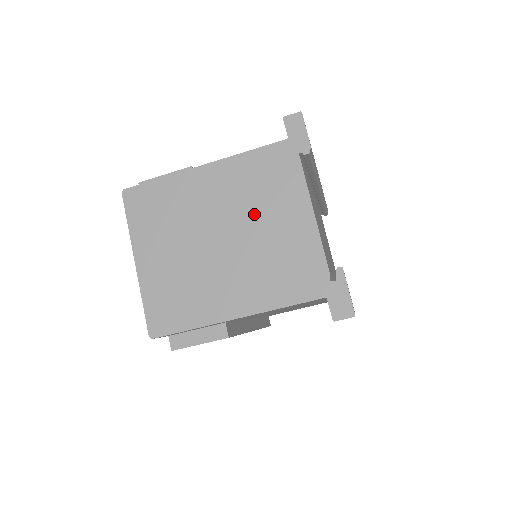
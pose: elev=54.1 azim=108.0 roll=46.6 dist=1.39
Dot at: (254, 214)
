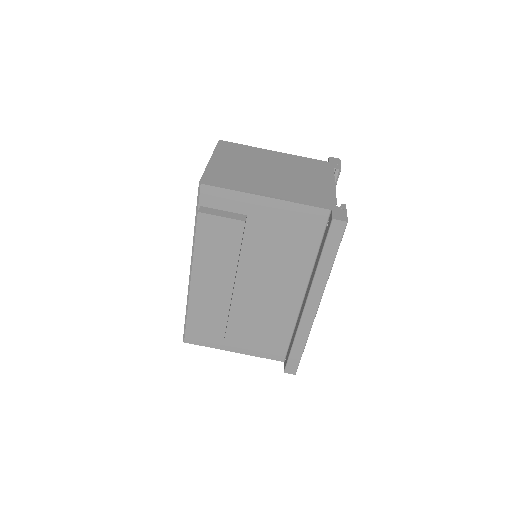
Dot at: (298, 173)
